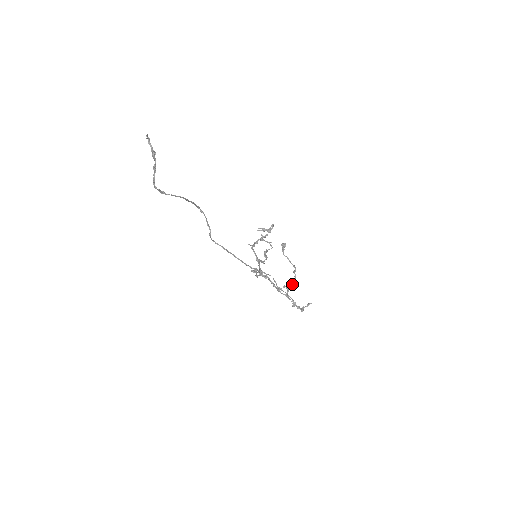
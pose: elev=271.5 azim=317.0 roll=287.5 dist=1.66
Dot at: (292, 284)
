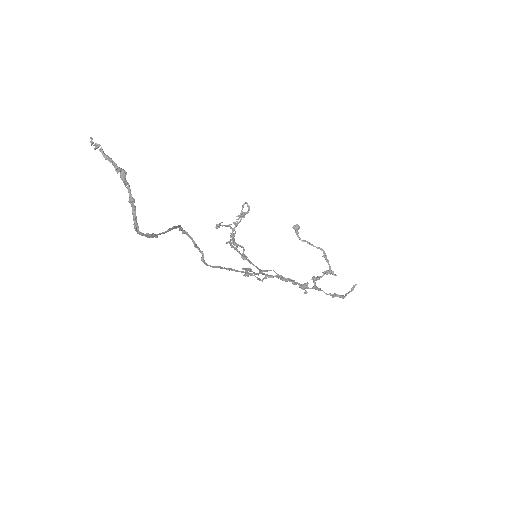
Dot at: (323, 272)
